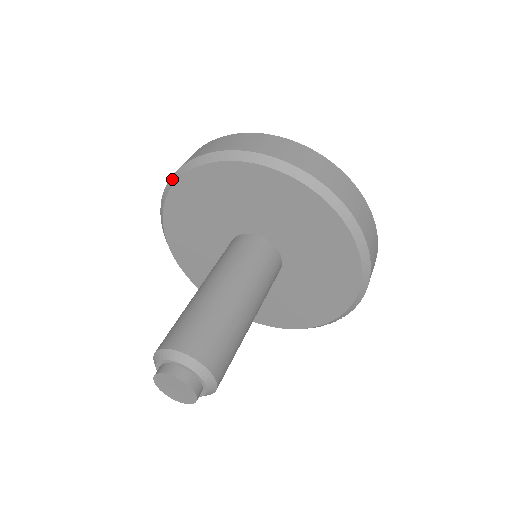
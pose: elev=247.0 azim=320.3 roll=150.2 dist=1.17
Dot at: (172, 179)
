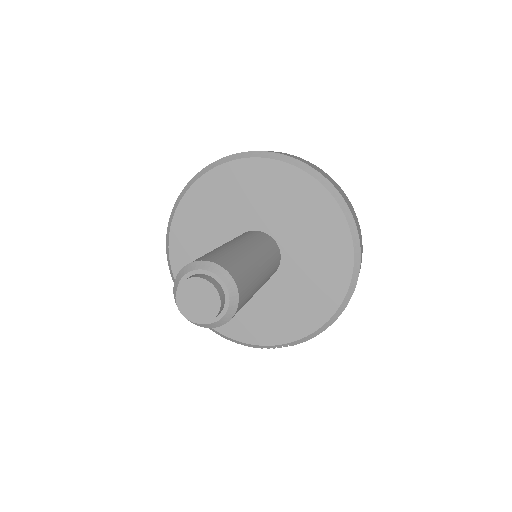
Dot at: (232, 156)
